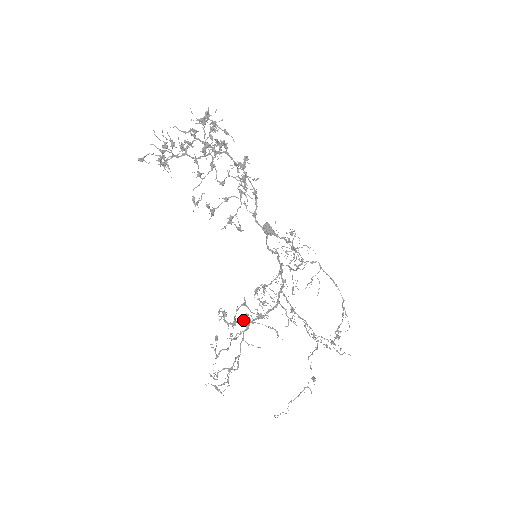
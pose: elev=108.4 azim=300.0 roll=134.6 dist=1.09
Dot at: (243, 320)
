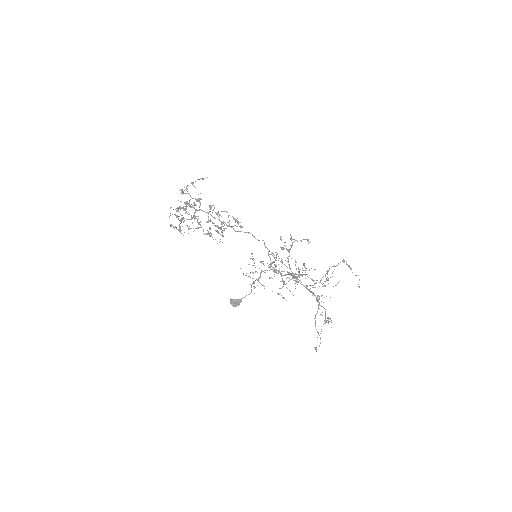
Dot at: occluded
